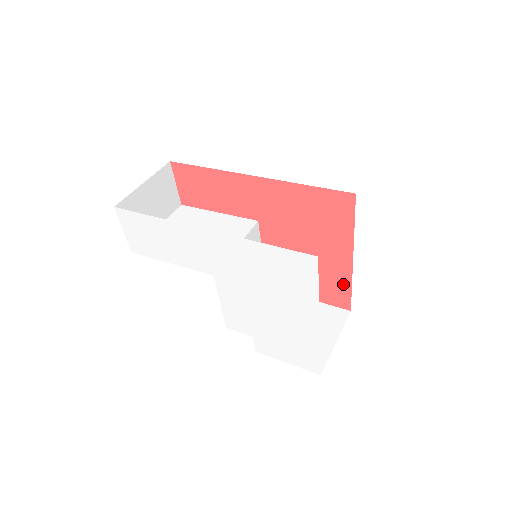
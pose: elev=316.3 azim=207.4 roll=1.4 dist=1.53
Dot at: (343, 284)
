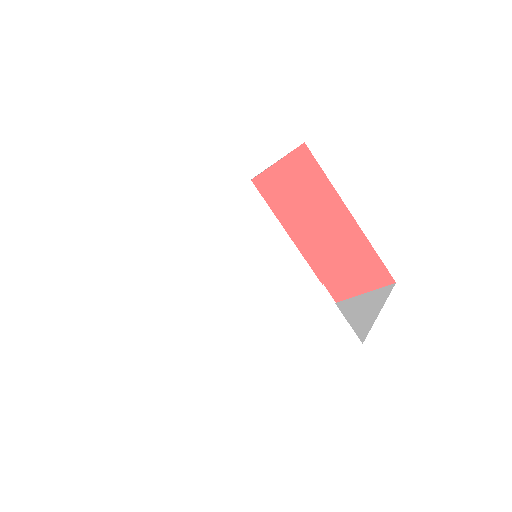
Dot at: (366, 253)
